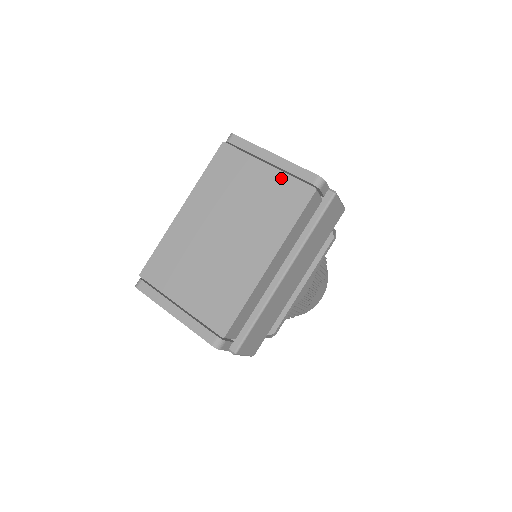
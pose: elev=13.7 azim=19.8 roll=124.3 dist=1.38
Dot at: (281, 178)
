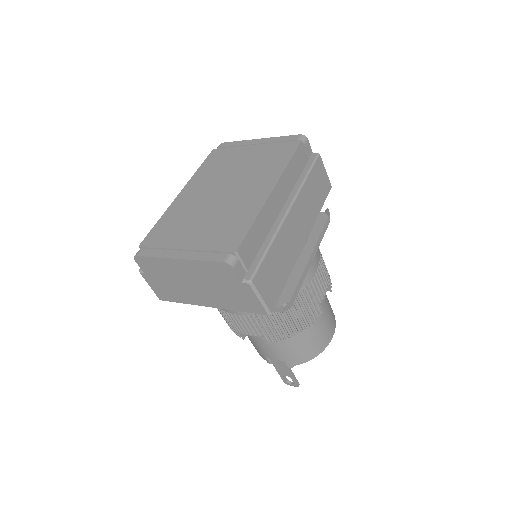
Dot at: (269, 146)
